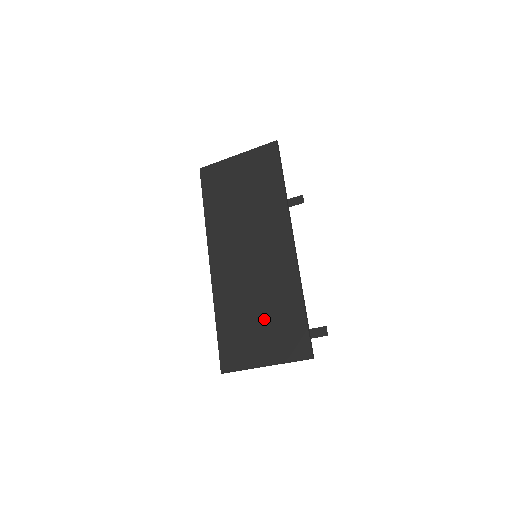
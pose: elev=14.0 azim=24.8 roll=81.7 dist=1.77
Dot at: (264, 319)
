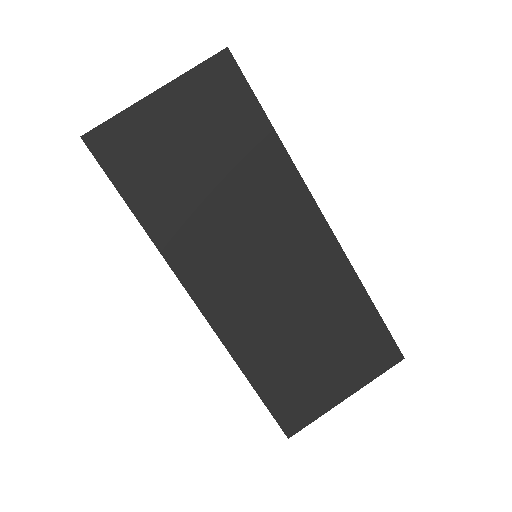
Dot at: (323, 343)
